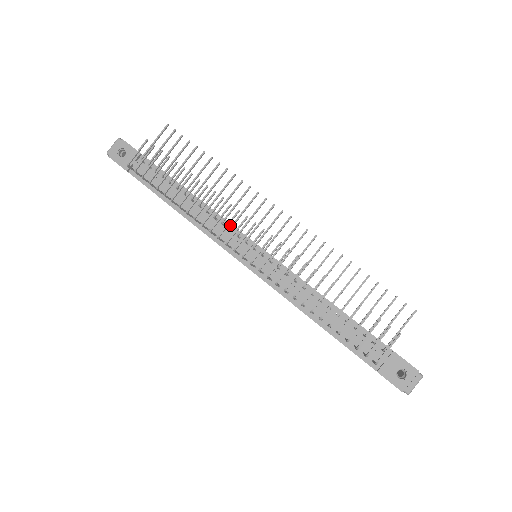
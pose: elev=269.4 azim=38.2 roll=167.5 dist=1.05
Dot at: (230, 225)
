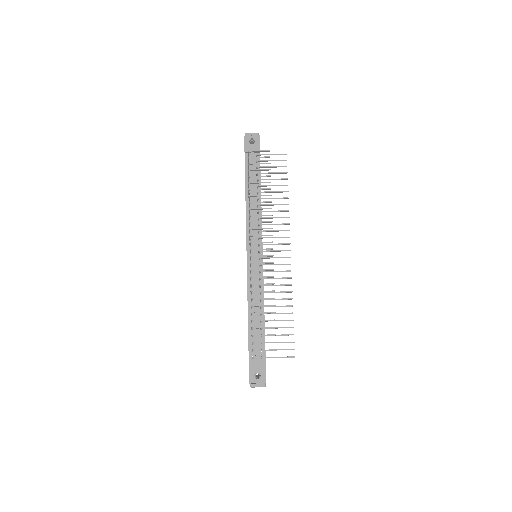
Dot at: (261, 230)
